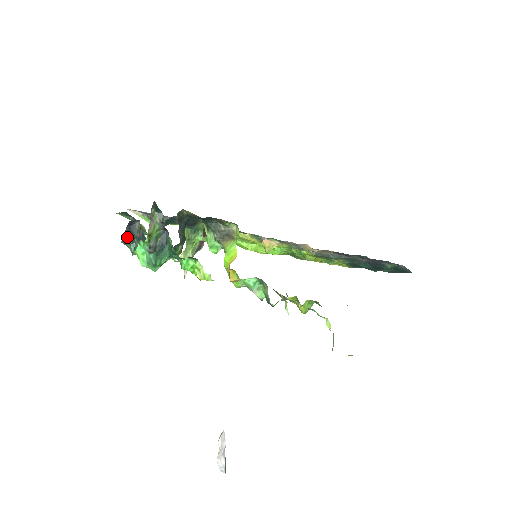
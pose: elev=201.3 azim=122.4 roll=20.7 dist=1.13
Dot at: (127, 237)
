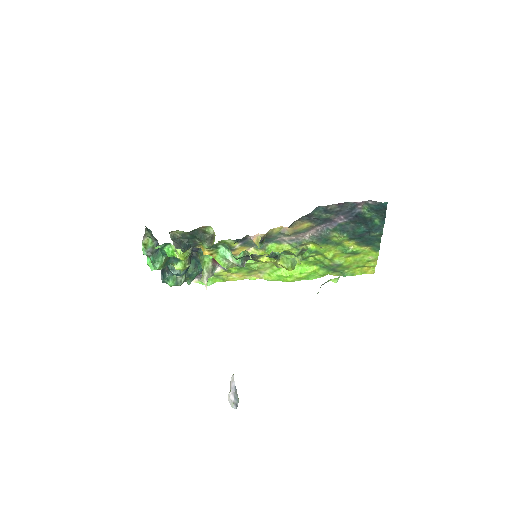
Dot at: (163, 275)
